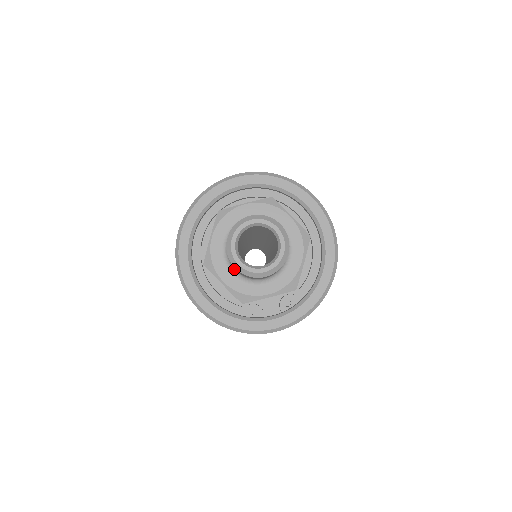
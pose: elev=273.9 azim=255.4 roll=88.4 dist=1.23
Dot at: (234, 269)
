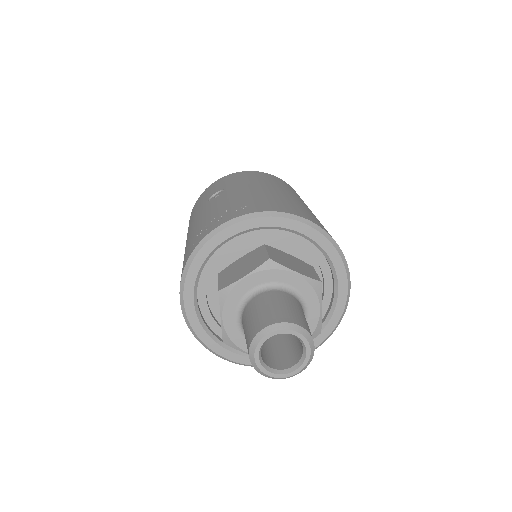
Dot at: occluded
